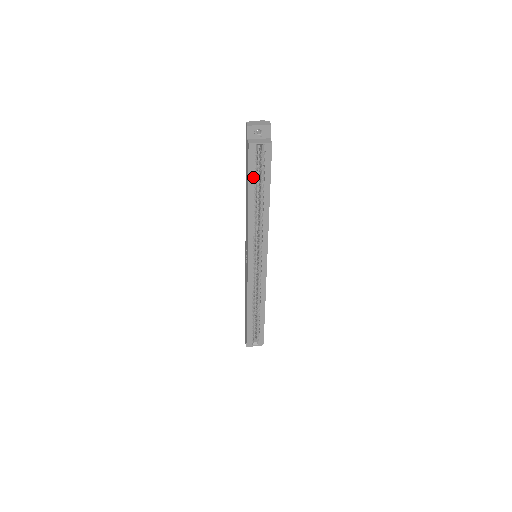
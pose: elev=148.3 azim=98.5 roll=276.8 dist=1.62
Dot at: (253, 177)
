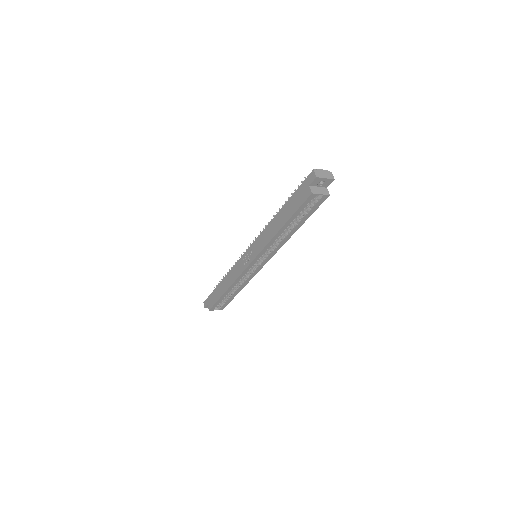
Dot at: (298, 214)
